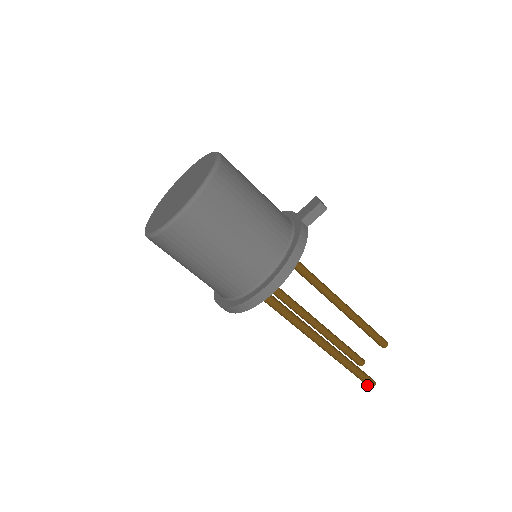
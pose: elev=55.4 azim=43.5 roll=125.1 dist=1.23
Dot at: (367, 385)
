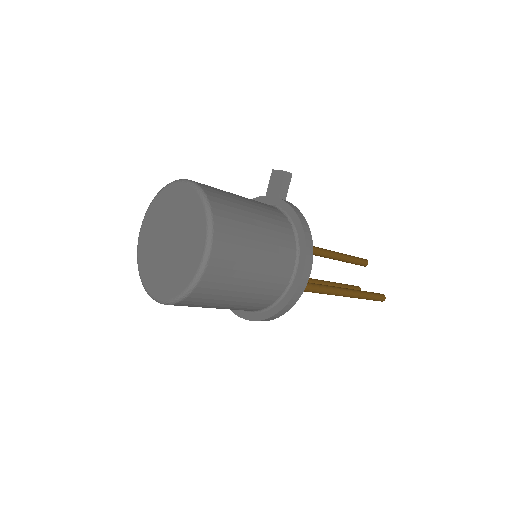
Dot at: occluded
